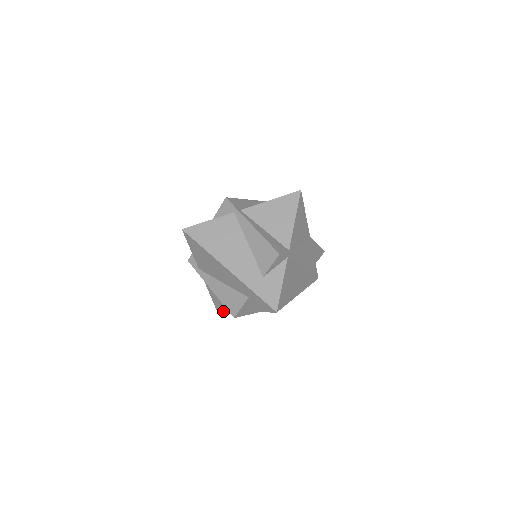
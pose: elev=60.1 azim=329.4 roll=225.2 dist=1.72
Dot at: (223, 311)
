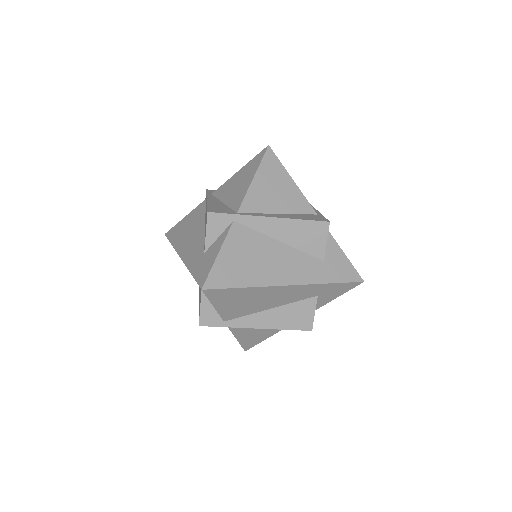
Dot at: (239, 343)
